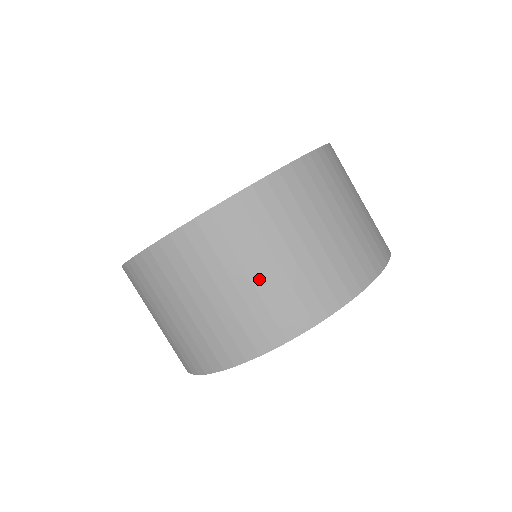
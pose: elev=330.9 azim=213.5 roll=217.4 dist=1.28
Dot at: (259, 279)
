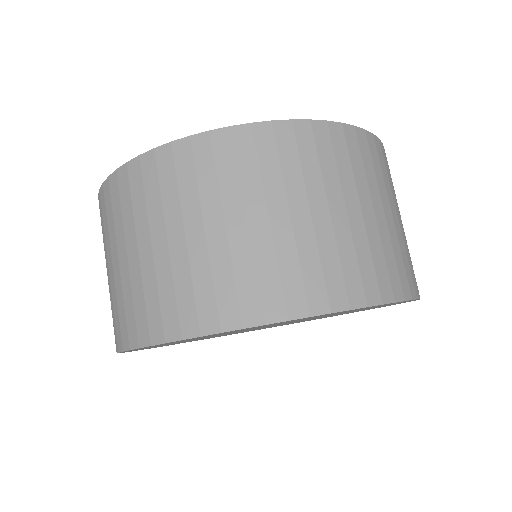
Dot at: (134, 261)
